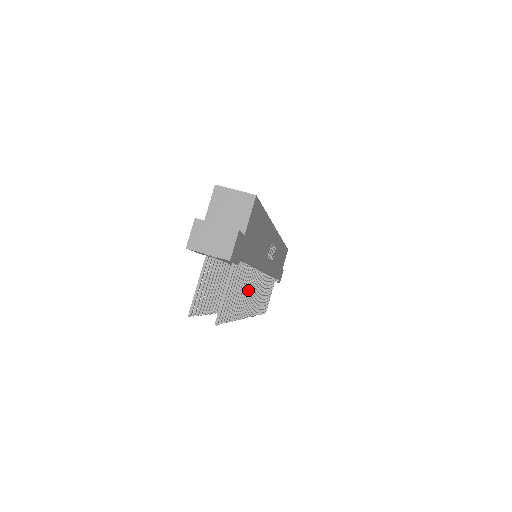
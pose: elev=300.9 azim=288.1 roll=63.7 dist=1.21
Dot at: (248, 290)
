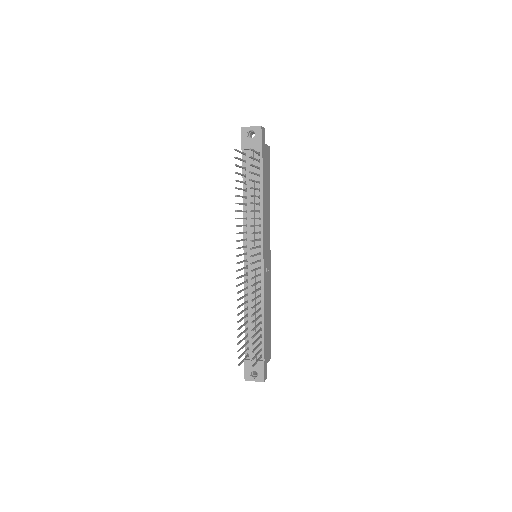
Dot at: occluded
